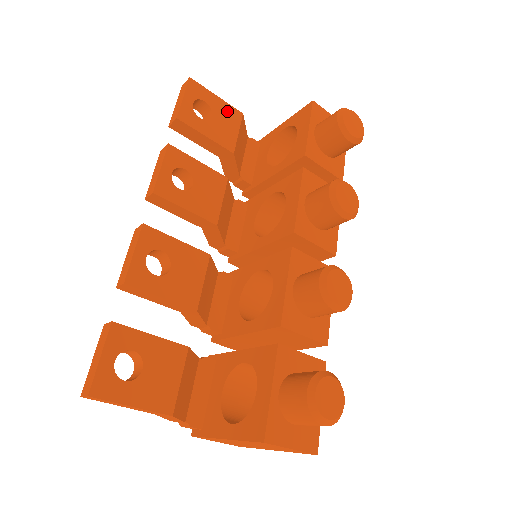
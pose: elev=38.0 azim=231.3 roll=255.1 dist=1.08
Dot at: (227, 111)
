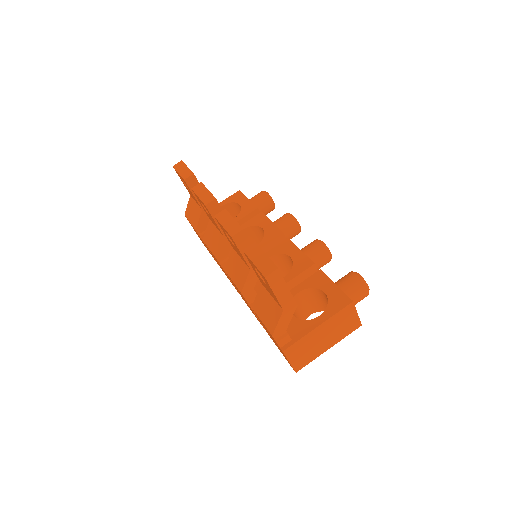
Dot at: occluded
